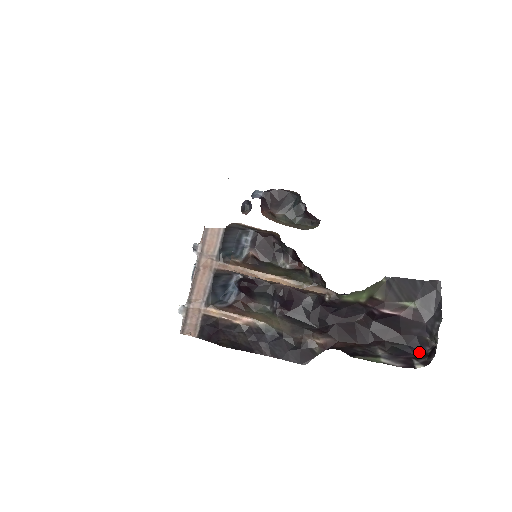
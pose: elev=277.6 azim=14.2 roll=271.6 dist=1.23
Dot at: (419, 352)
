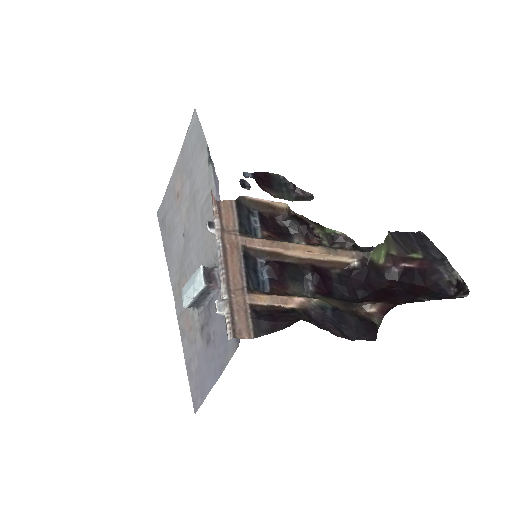
Dot at: (449, 295)
